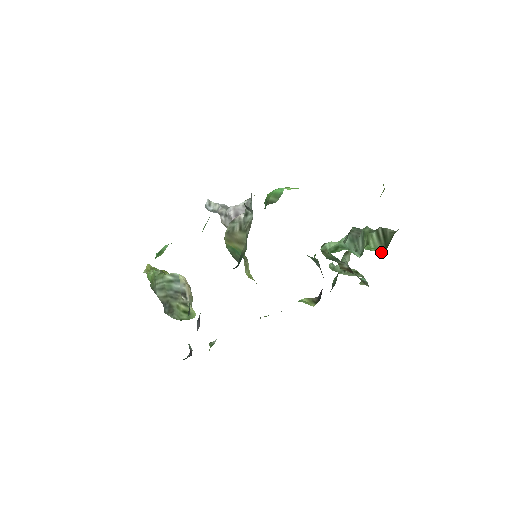
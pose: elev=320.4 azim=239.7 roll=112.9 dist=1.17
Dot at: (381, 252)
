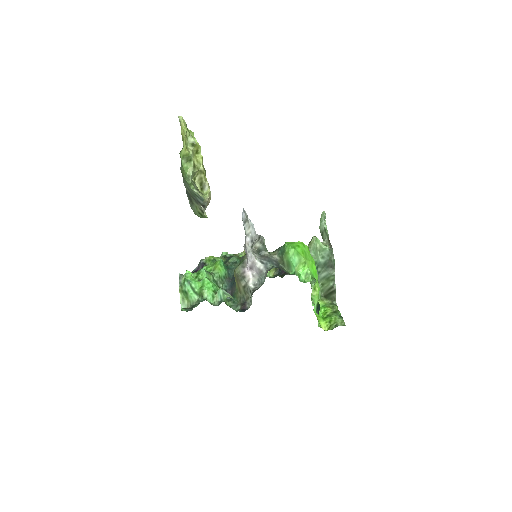
Dot at: (322, 293)
